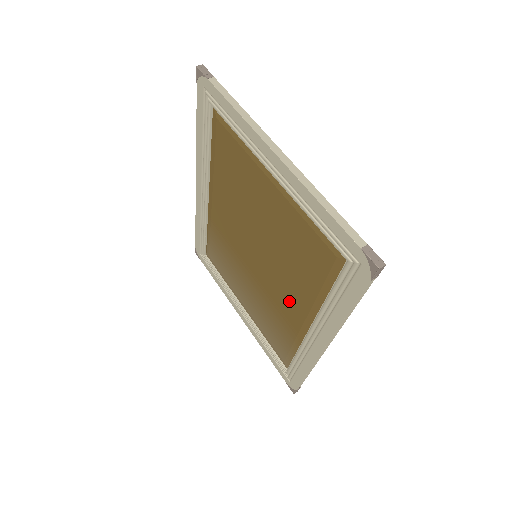
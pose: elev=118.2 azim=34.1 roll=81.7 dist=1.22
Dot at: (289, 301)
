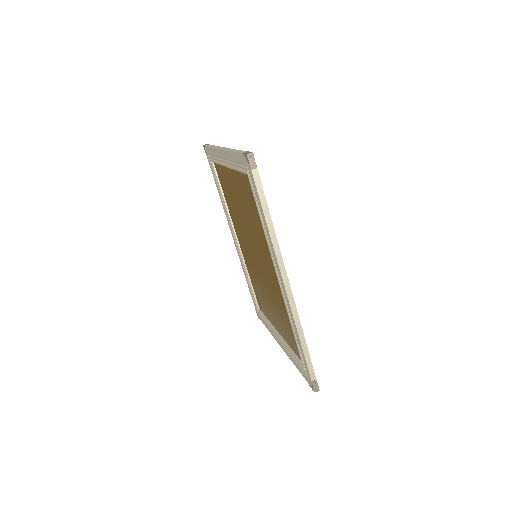
Dot at: (269, 269)
